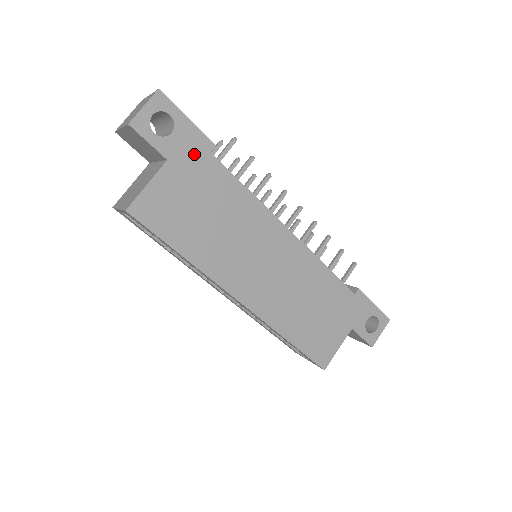
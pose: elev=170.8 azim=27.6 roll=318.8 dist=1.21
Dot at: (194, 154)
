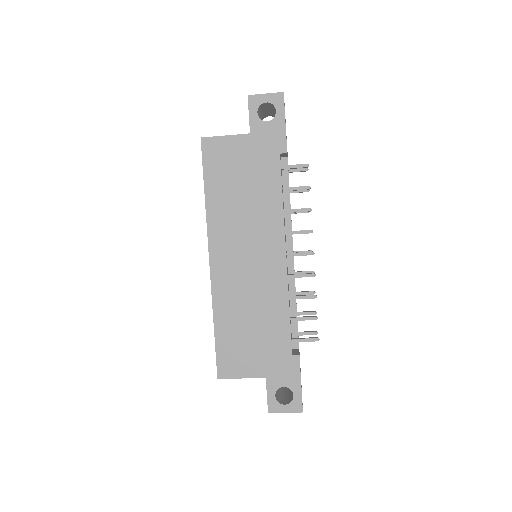
Dot at: (269, 145)
